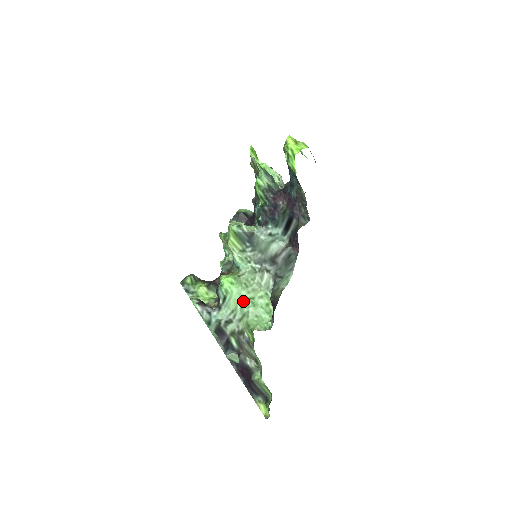
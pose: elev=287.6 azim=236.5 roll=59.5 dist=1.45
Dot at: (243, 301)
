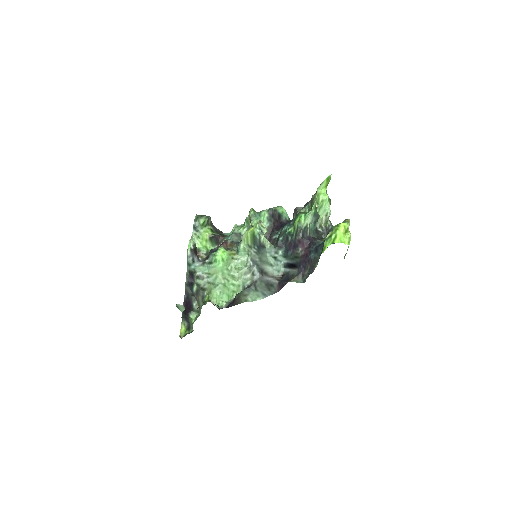
Dot at: (220, 276)
